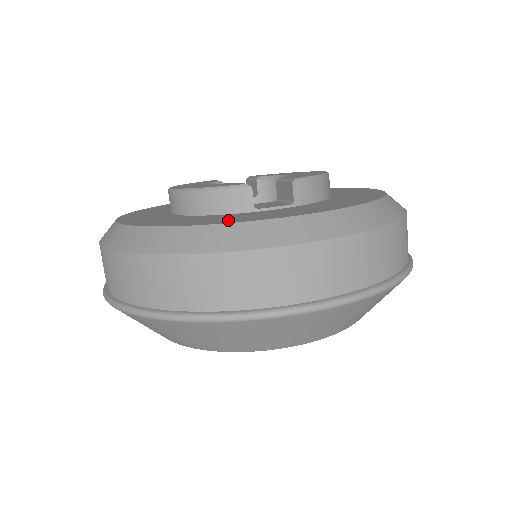
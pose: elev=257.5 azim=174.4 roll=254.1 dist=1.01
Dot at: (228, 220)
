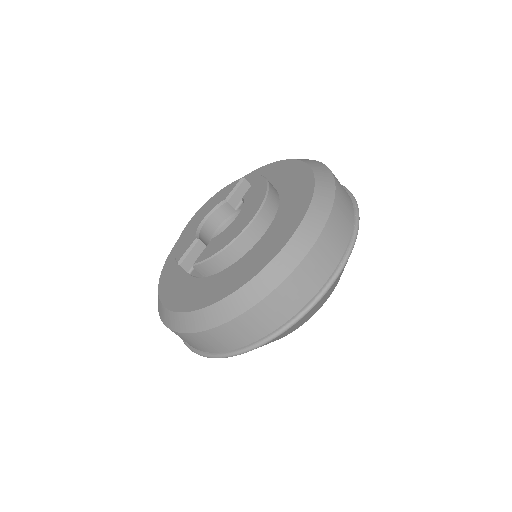
Dot at: (167, 291)
